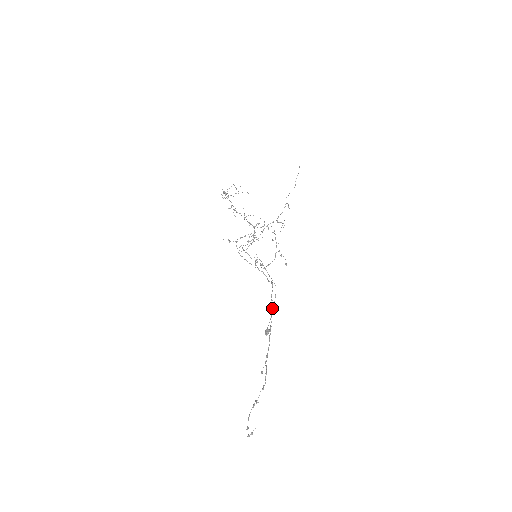
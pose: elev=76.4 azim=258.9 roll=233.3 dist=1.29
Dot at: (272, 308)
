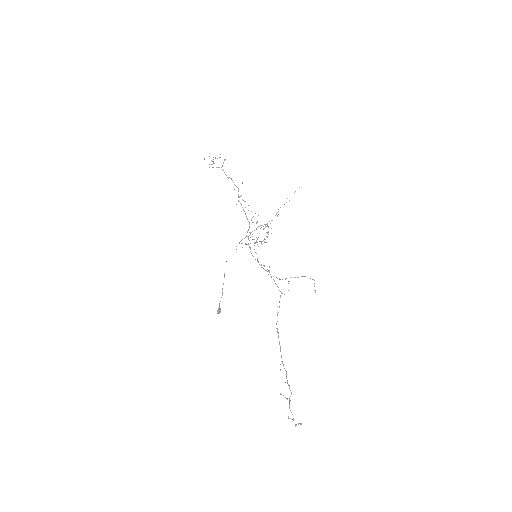
Dot at: (222, 289)
